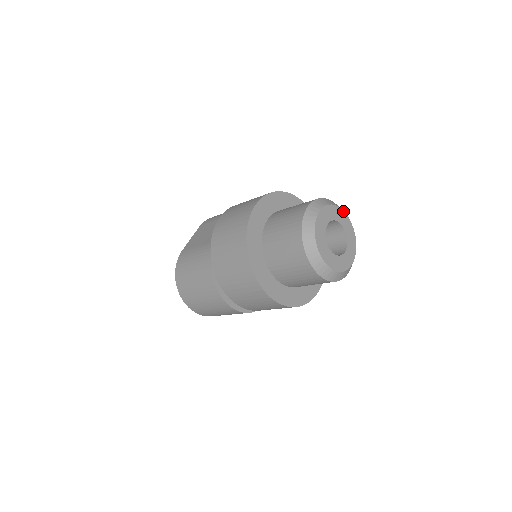
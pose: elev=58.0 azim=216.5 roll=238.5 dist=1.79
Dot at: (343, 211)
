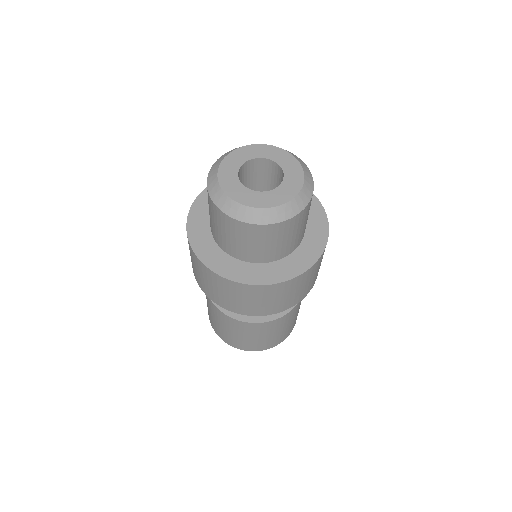
Dot at: (253, 145)
